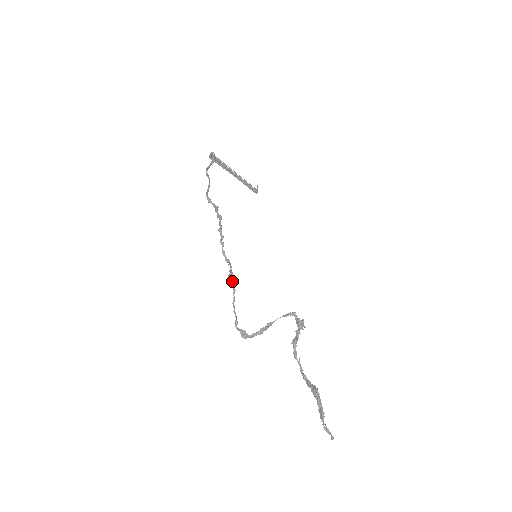
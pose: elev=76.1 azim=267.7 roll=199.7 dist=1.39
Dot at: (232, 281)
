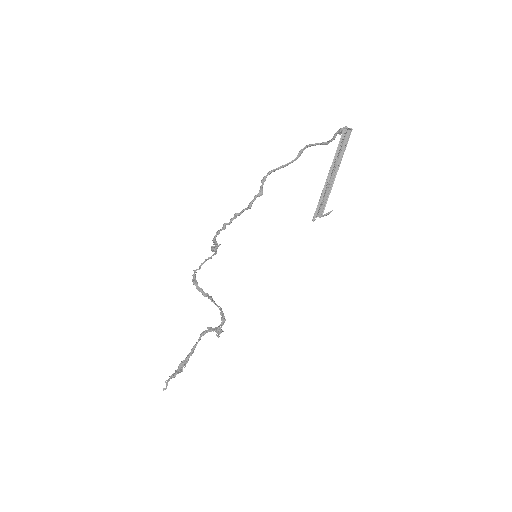
Dot at: (215, 250)
